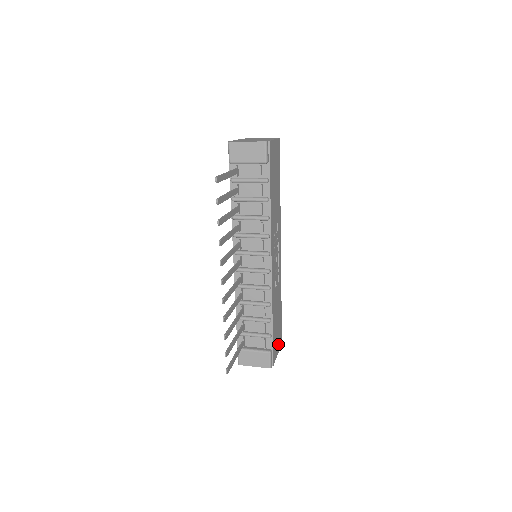
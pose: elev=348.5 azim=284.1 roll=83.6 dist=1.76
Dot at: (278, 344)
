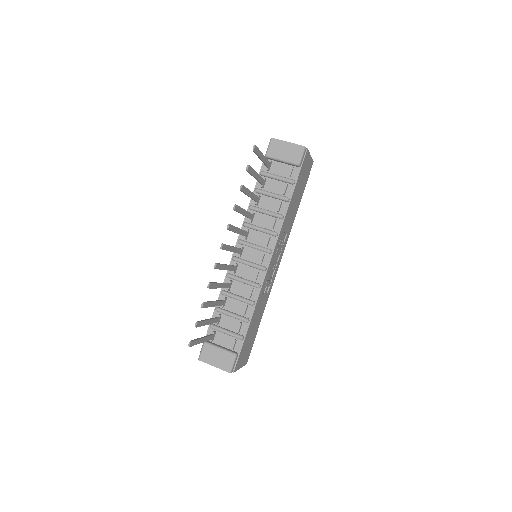
Dot at: (244, 358)
